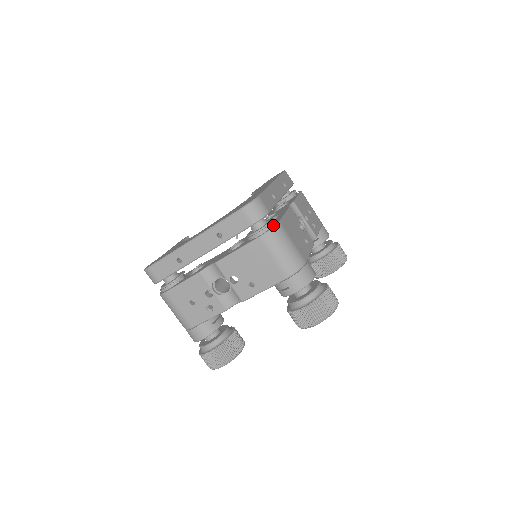
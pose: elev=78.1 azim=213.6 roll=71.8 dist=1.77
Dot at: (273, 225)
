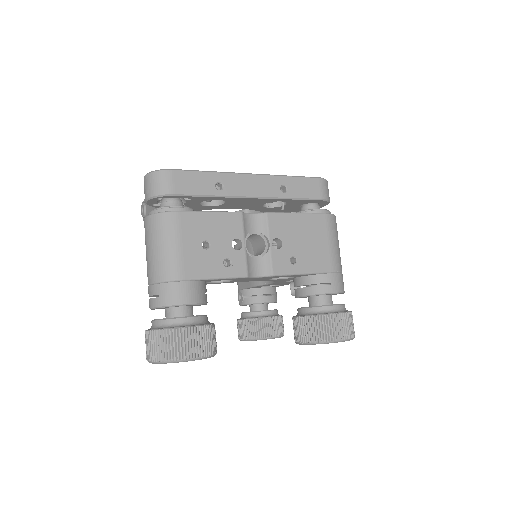
Dot at: occluded
